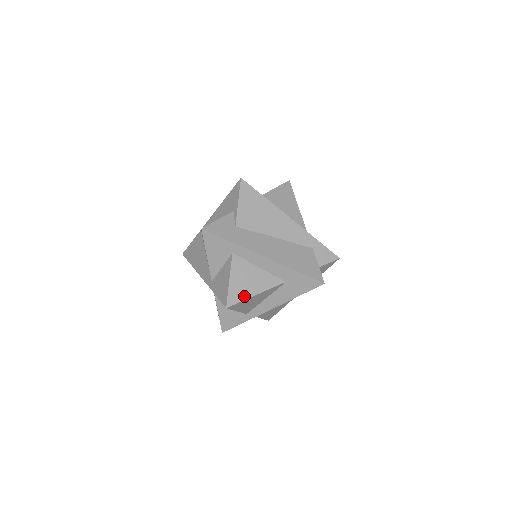
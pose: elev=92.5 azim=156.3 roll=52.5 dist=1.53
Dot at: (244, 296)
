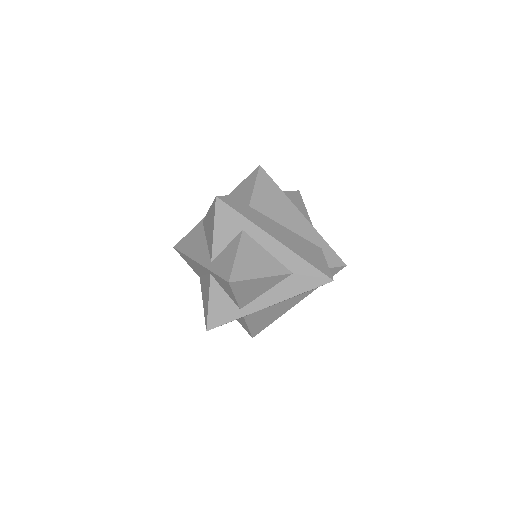
Dot at: (249, 275)
